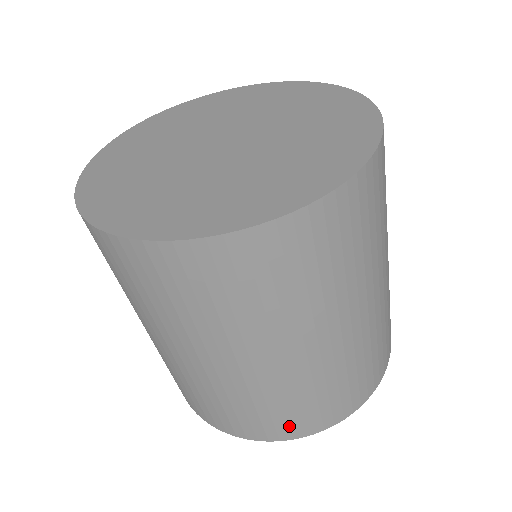
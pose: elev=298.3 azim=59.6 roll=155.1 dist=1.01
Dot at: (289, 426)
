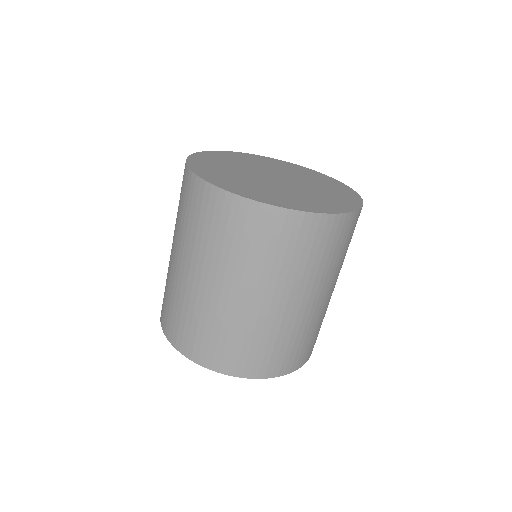
Dot at: (174, 330)
